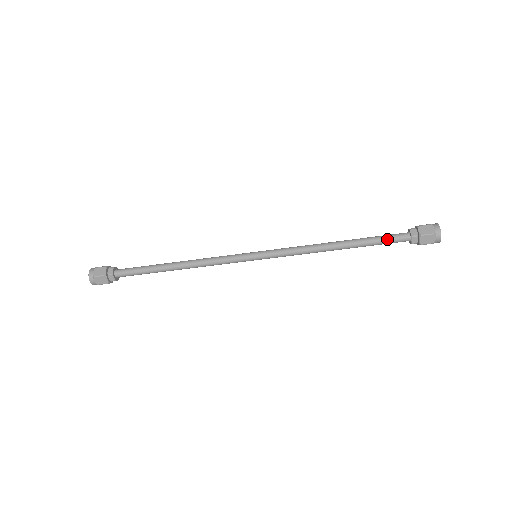
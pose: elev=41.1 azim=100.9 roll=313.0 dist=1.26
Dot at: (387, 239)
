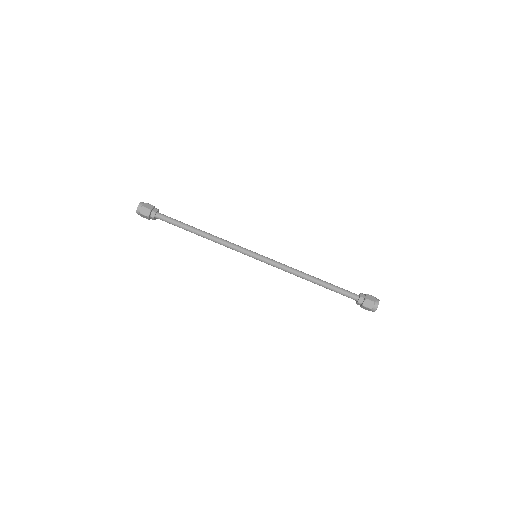
Dot at: (344, 289)
